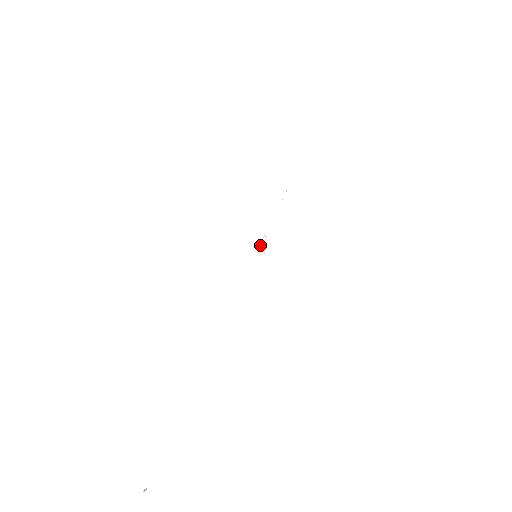
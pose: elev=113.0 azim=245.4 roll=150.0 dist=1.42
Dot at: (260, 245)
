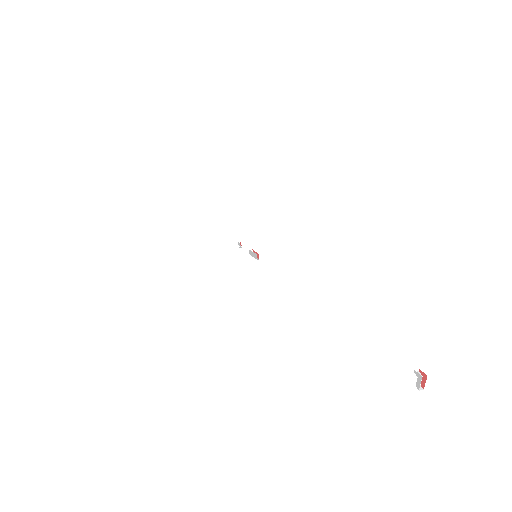
Dot at: occluded
